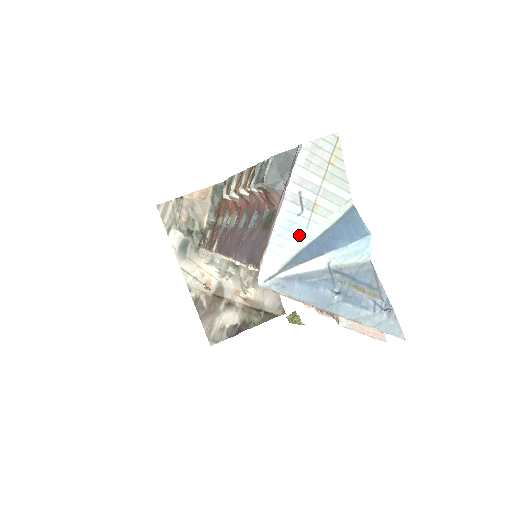
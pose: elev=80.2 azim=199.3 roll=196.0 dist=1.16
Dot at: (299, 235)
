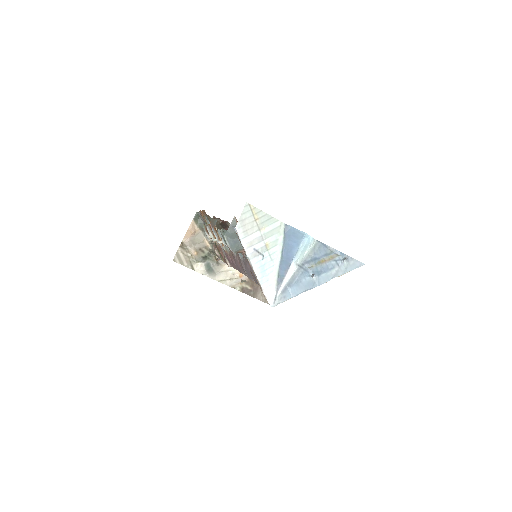
Dot at: (271, 267)
